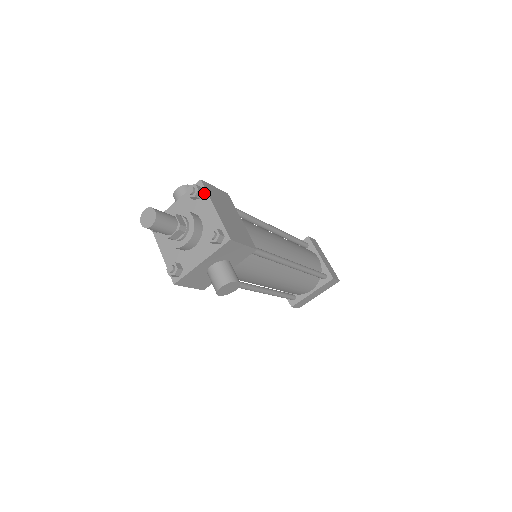
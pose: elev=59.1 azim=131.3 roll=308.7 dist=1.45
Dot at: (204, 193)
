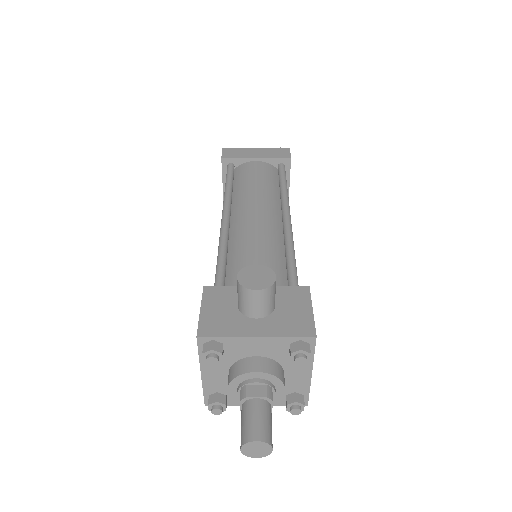
Dot at: occluded
